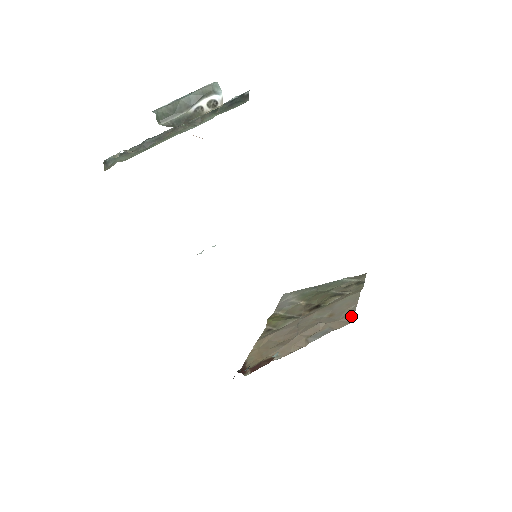
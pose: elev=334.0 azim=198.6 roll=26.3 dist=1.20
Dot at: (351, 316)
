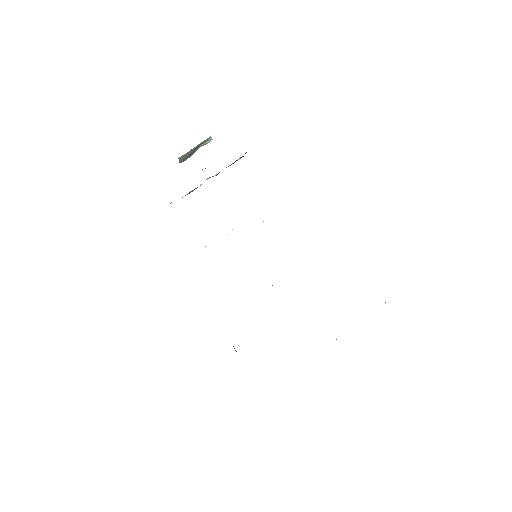
Dot at: occluded
